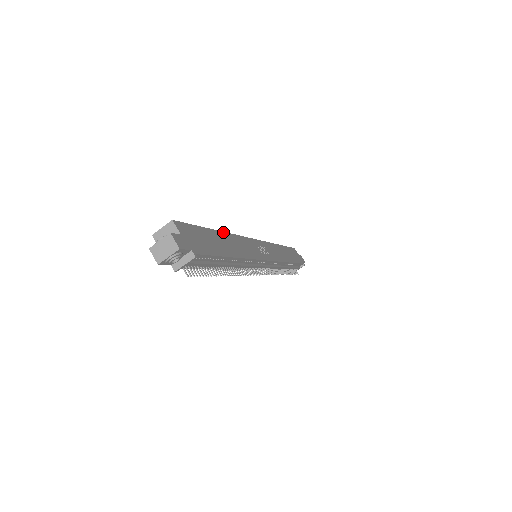
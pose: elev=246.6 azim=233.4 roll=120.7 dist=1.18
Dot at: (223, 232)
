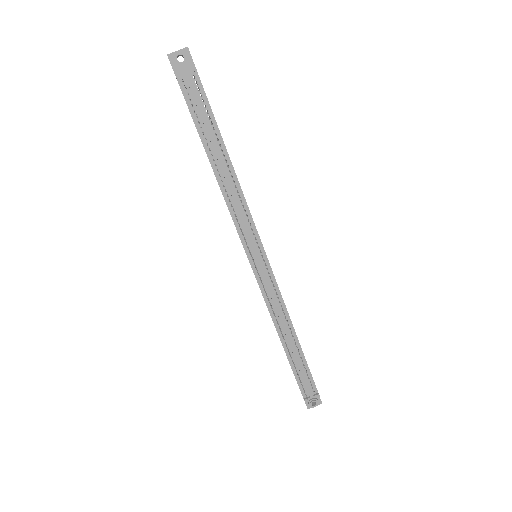
Dot at: occluded
